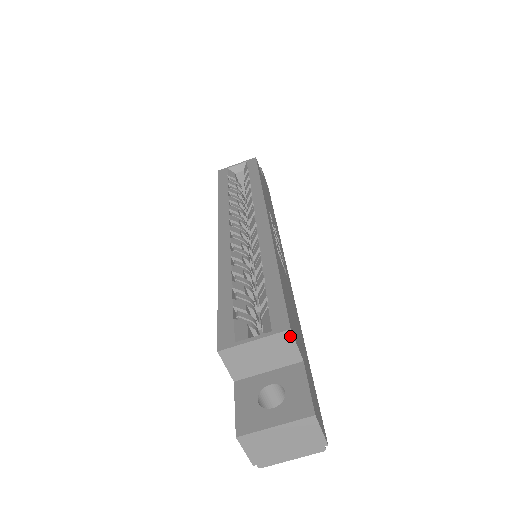
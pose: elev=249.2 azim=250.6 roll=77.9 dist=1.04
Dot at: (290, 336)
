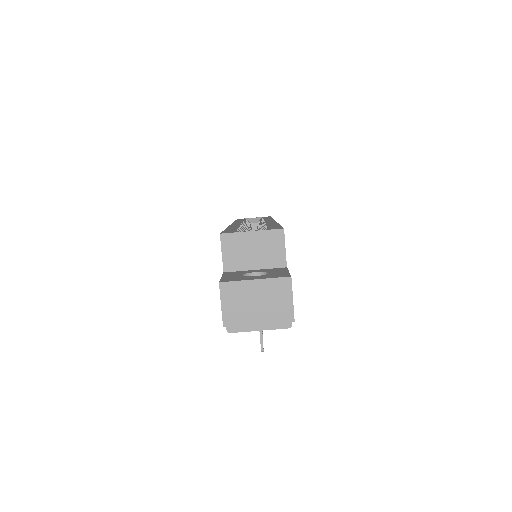
Dot at: (282, 236)
